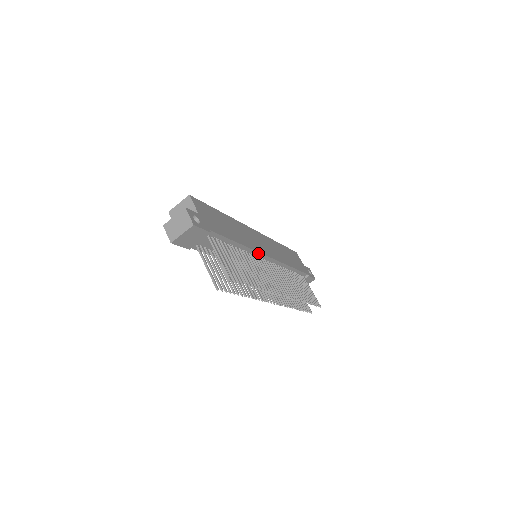
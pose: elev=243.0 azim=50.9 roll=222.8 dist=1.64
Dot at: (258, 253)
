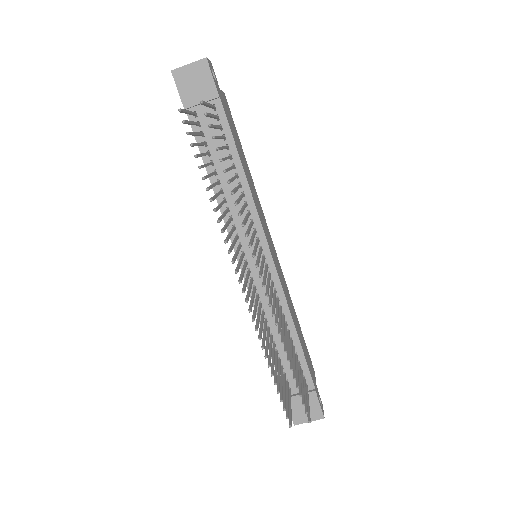
Dot at: (260, 226)
